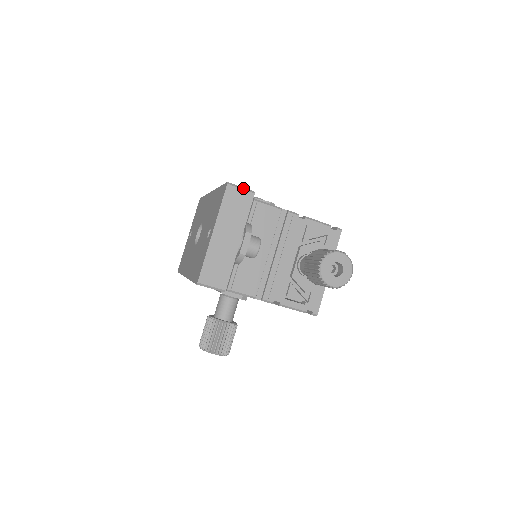
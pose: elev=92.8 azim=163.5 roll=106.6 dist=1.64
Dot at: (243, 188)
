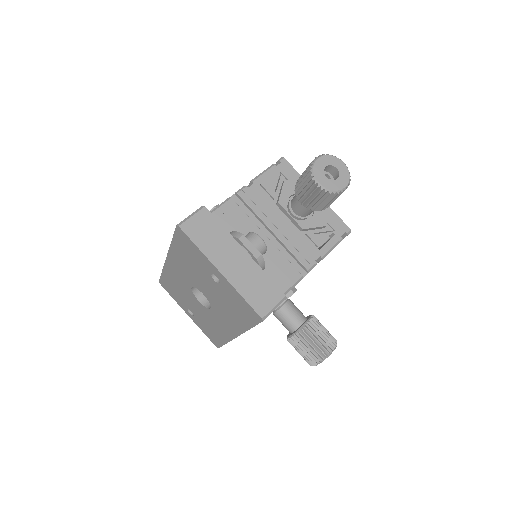
Dot at: (192, 214)
